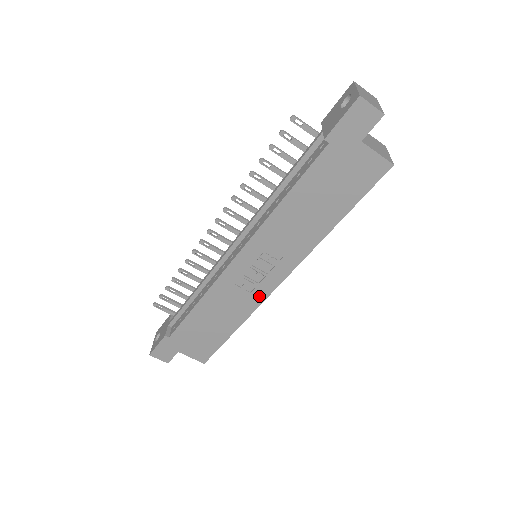
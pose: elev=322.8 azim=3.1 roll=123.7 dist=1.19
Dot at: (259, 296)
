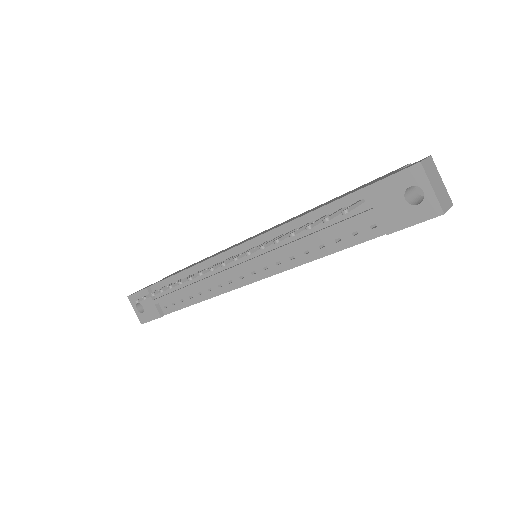
Dot at: occluded
